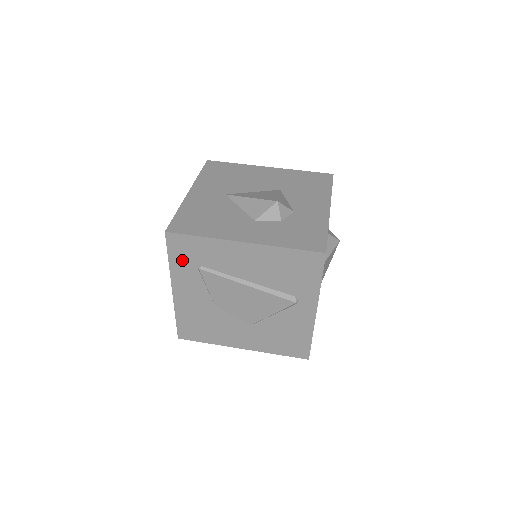
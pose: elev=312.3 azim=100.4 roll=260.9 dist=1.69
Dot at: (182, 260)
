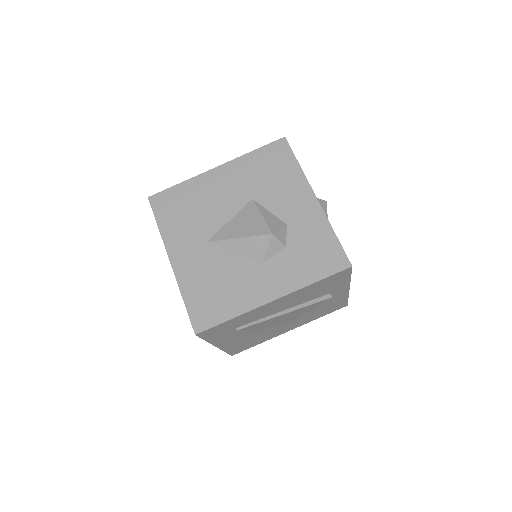
Dot at: (218, 334)
